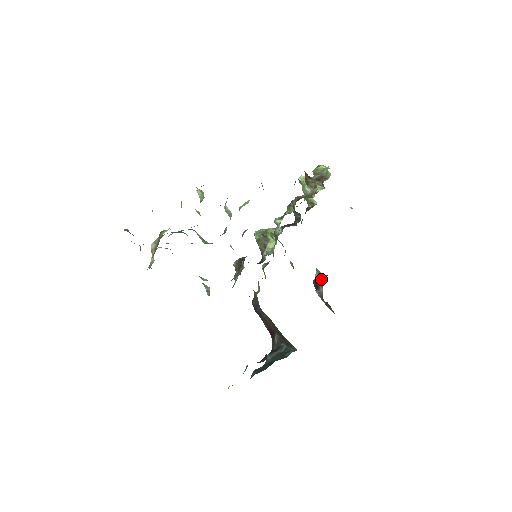
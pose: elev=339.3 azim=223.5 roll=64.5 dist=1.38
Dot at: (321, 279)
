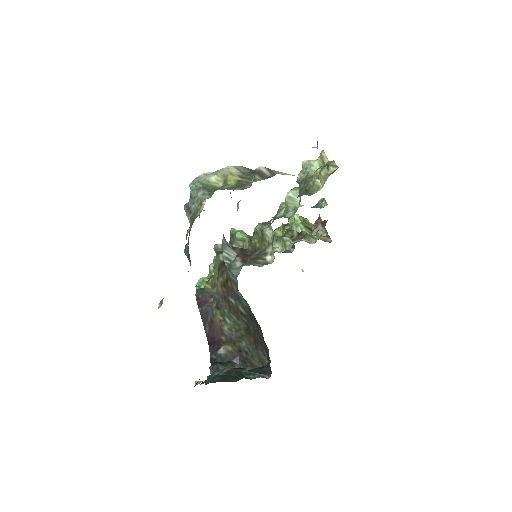
Dot at: occluded
